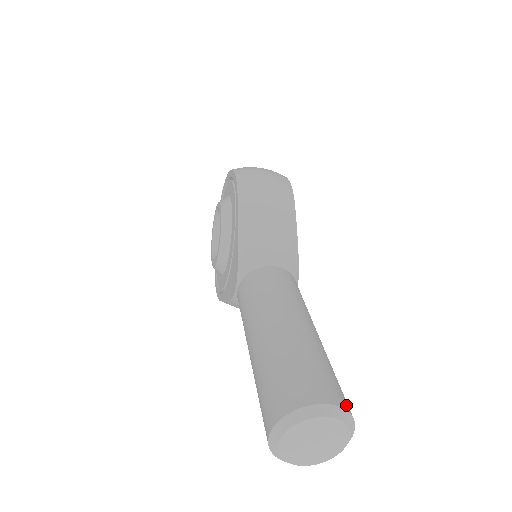
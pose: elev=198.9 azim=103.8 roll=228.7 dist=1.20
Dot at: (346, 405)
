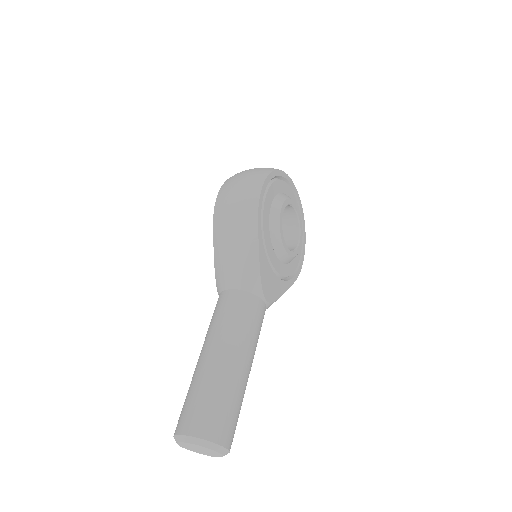
Dot at: (210, 434)
